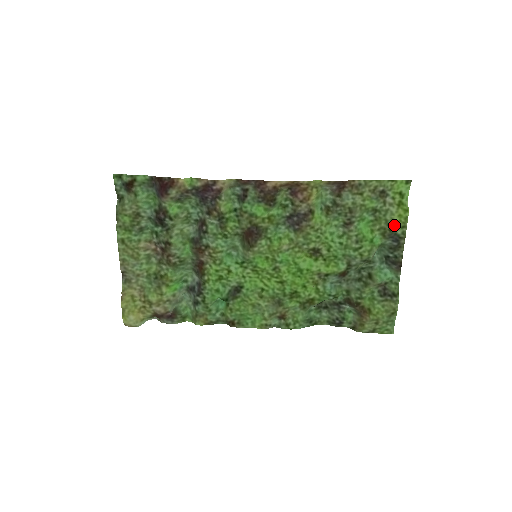
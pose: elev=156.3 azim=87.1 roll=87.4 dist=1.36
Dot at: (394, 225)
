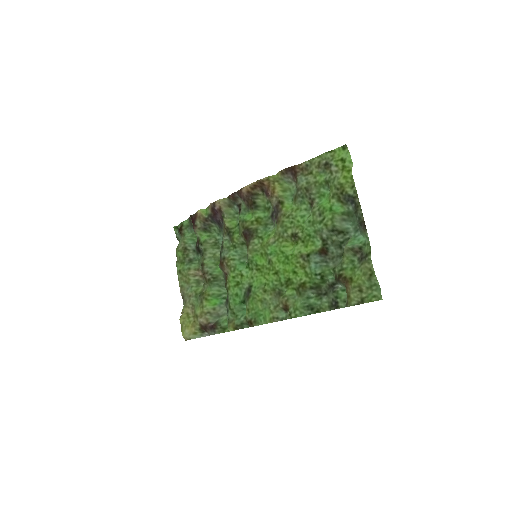
Dot at: (343, 188)
